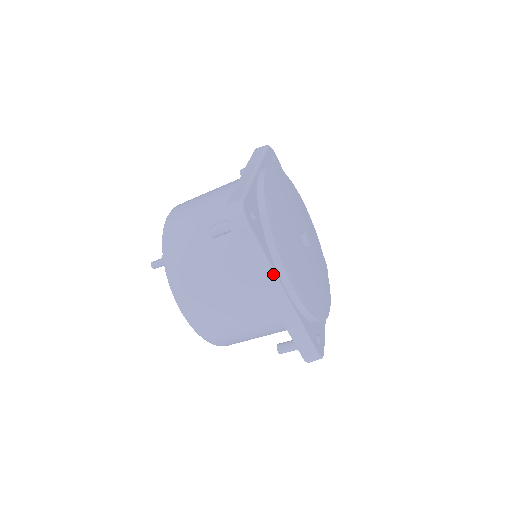
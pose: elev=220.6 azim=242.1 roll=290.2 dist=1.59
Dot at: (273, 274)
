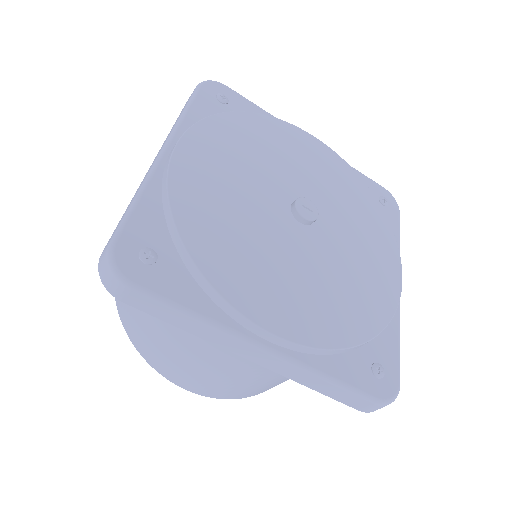
Dot at: (225, 332)
